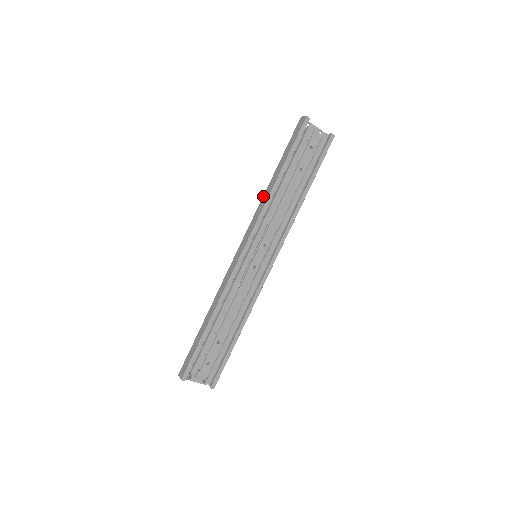
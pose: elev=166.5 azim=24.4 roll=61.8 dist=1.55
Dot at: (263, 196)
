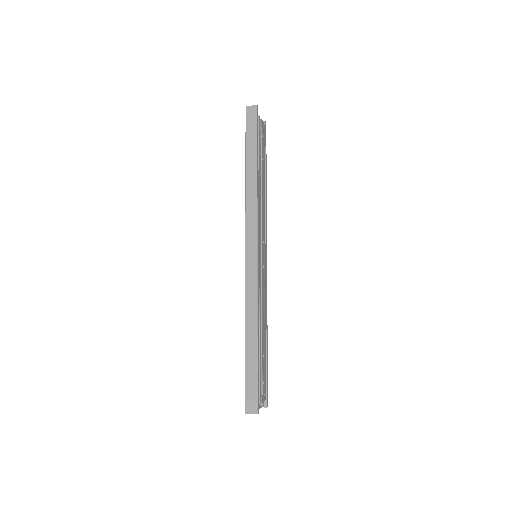
Dot at: (246, 193)
